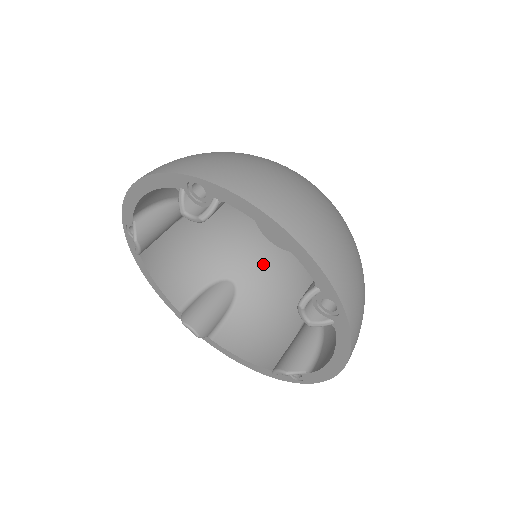
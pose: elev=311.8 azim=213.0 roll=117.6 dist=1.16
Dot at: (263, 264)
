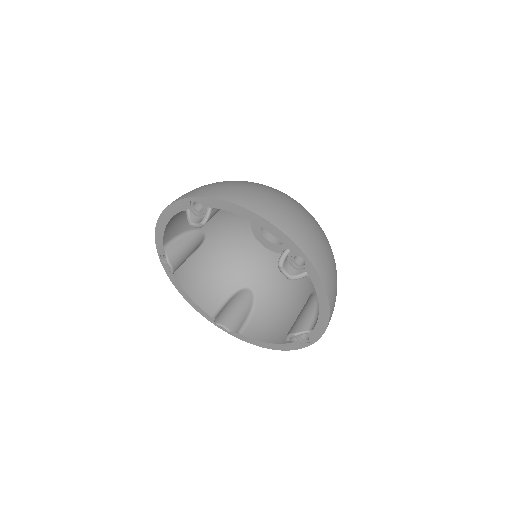
Dot at: (233, 235)
